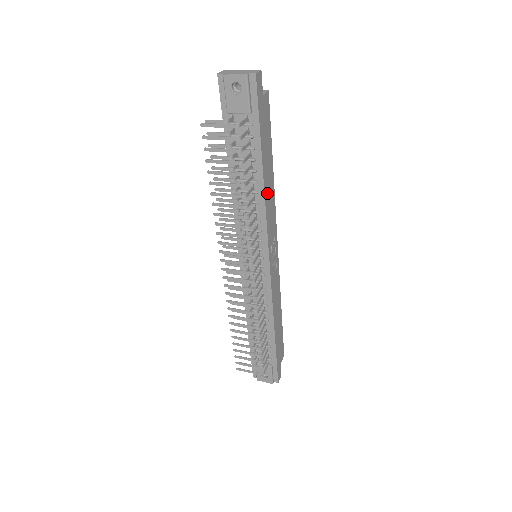
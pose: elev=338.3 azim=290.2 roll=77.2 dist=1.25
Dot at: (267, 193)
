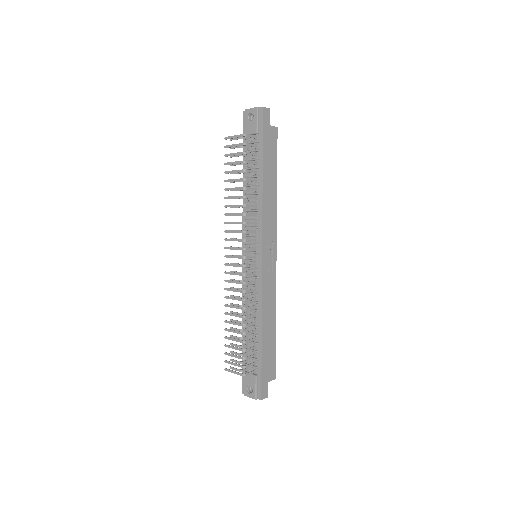
Dot at: (266, 197)
